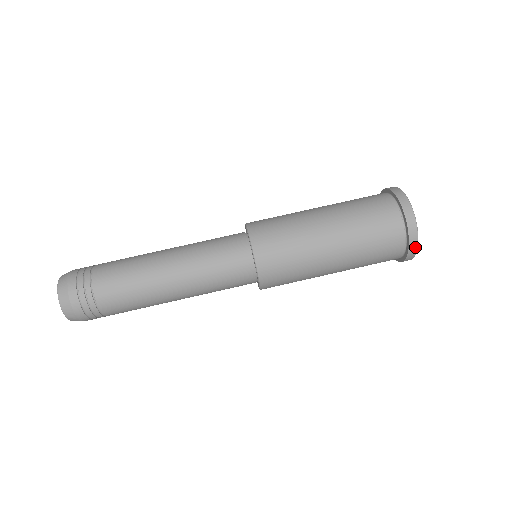
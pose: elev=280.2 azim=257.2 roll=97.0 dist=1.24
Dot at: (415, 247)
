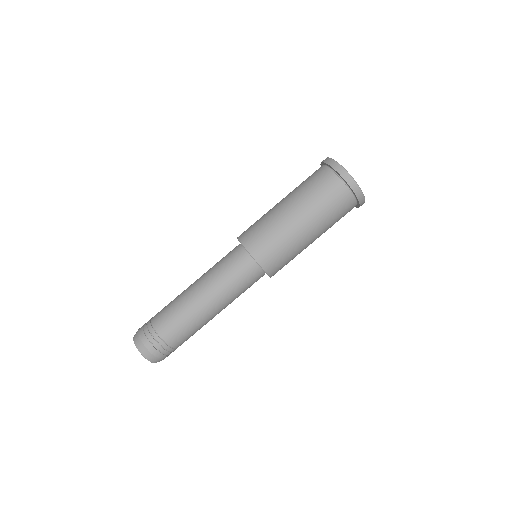
Dot at: (353, 181)
